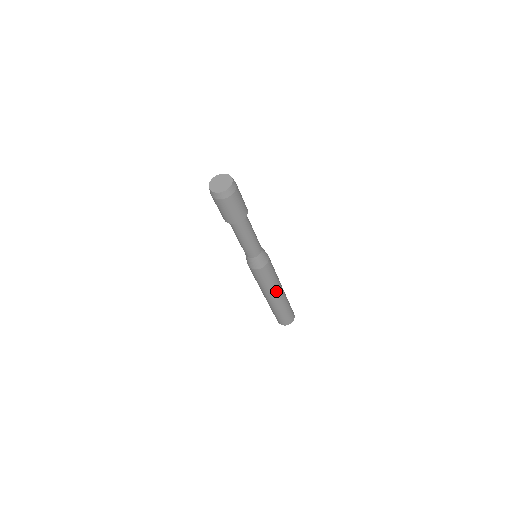
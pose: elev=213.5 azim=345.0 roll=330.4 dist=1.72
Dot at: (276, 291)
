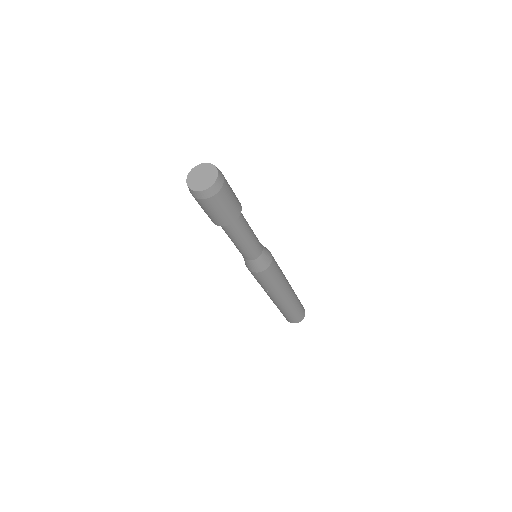
Dot at: (284, 289)
